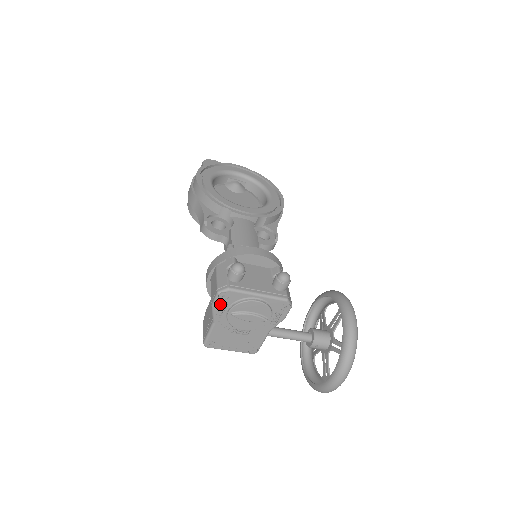
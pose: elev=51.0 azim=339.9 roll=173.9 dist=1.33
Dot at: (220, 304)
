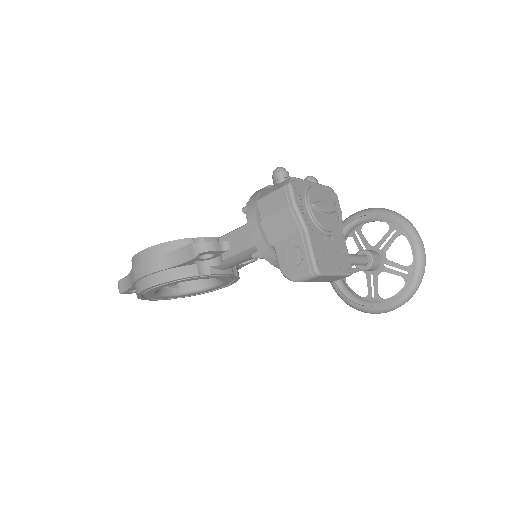
Dot at: (297, 200)
